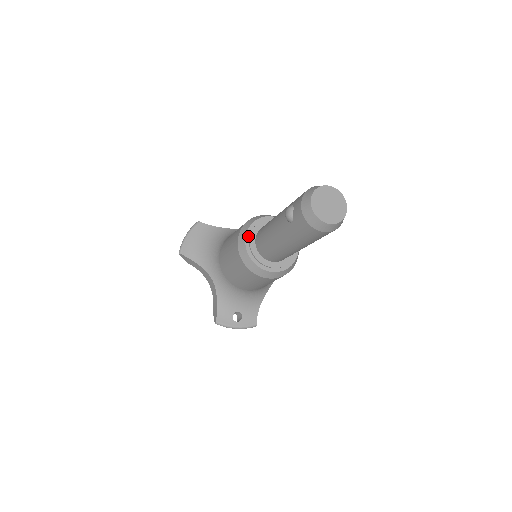
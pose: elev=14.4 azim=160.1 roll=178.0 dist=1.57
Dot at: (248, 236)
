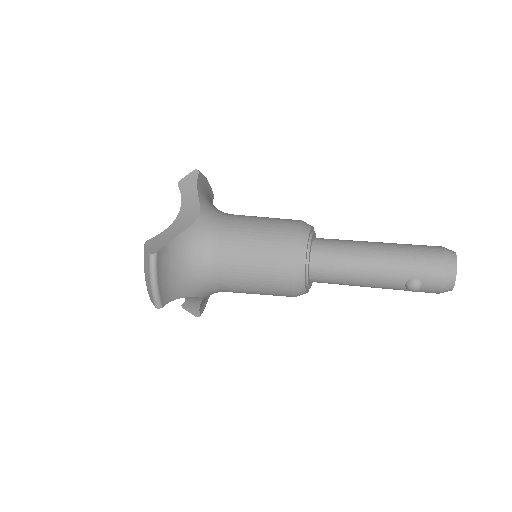
Dot at: (305, 279)
